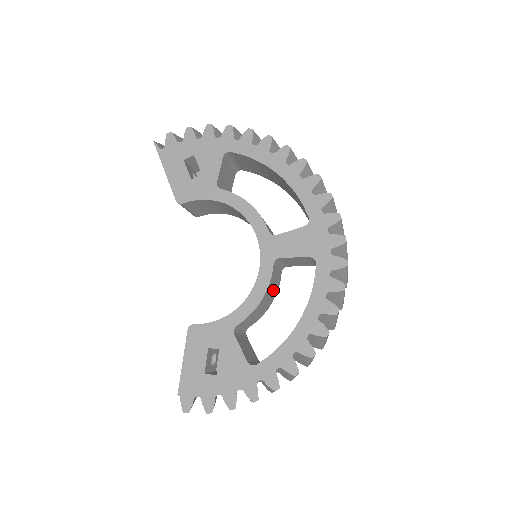
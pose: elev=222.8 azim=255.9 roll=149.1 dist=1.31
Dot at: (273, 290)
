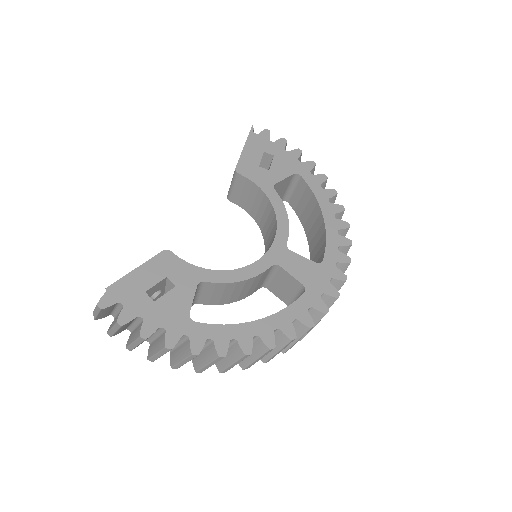
Dot at: (247, 290)
